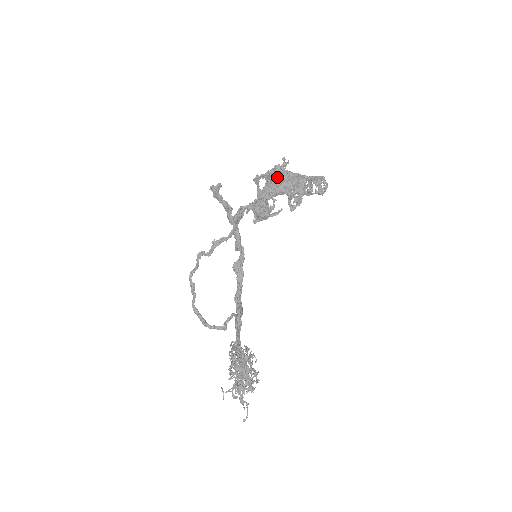
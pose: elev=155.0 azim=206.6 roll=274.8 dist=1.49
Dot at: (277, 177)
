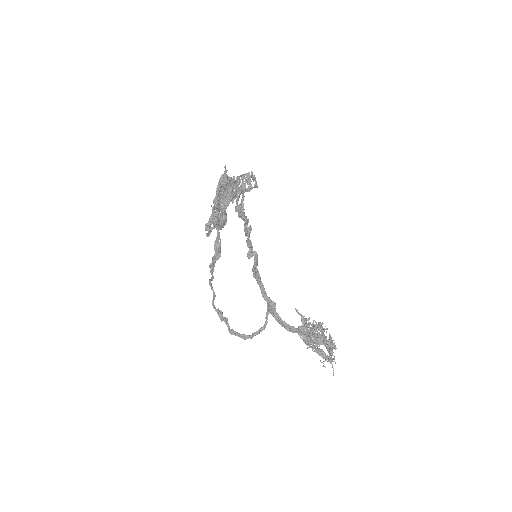
Dot at: (229, 185)
